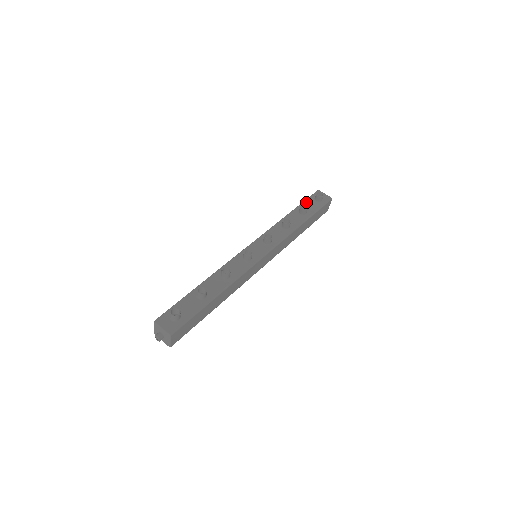
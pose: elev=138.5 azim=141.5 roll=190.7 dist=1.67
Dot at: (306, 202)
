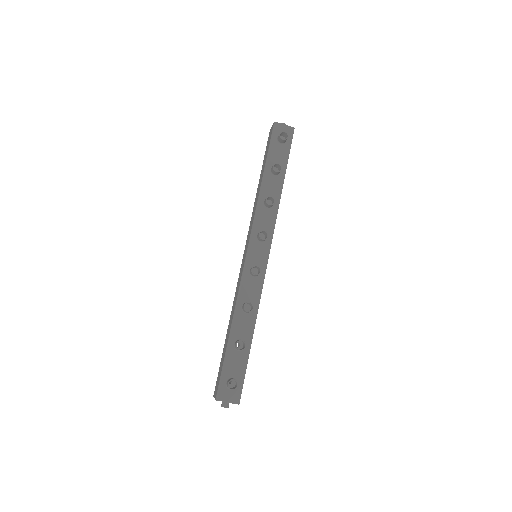
Dot at: (271, 152)
